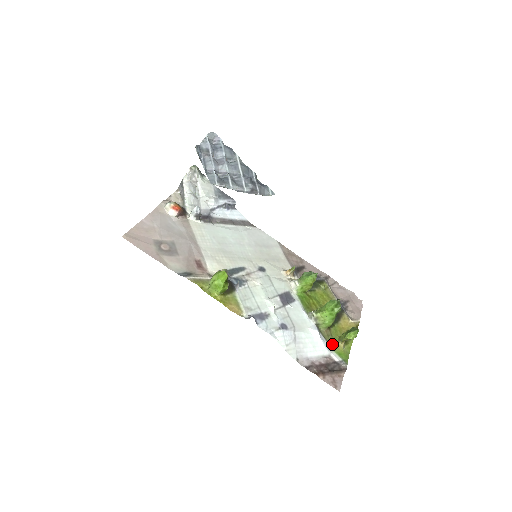
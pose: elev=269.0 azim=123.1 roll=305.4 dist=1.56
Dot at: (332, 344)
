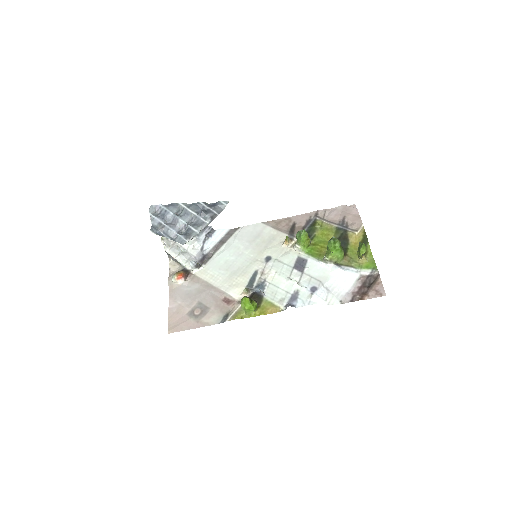
Dot at: (356, 265)
